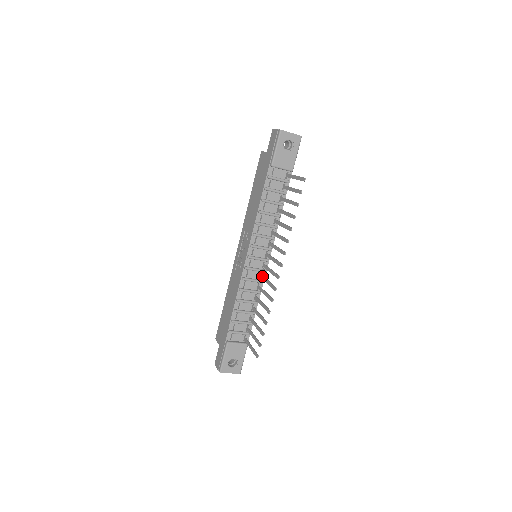
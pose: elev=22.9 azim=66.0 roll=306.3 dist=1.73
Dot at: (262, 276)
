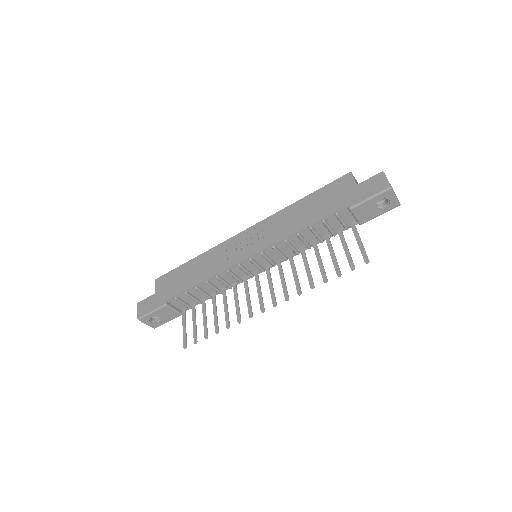
Dot at: (246, 281)
